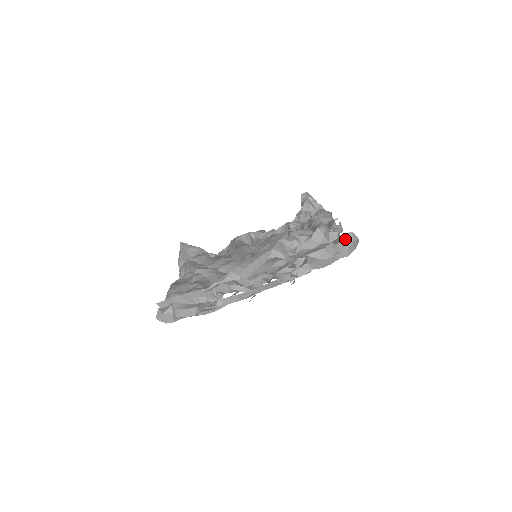
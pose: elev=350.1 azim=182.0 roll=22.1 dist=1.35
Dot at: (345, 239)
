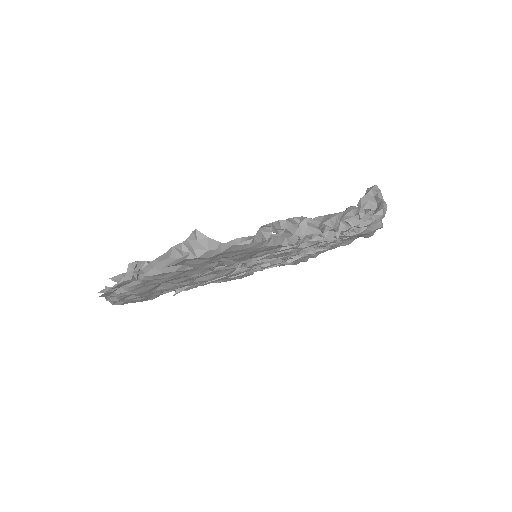
Dot at: (189, 237)
